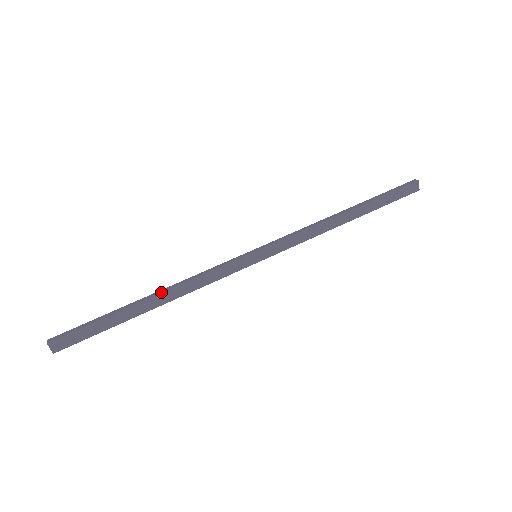
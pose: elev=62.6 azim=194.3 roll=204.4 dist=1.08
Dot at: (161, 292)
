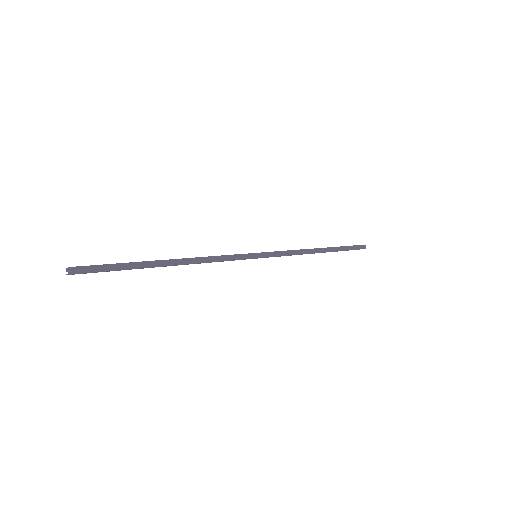
Dot at: (184, 263)
